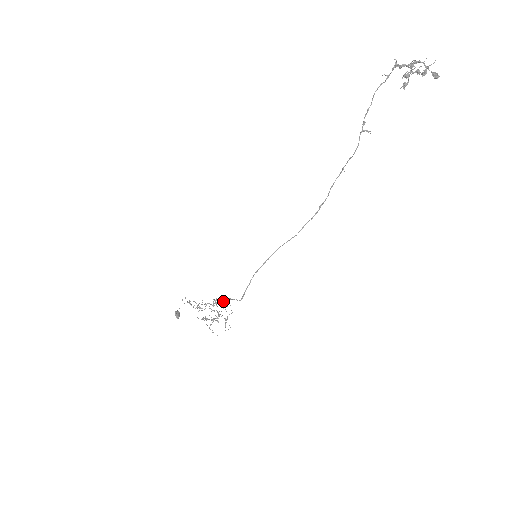
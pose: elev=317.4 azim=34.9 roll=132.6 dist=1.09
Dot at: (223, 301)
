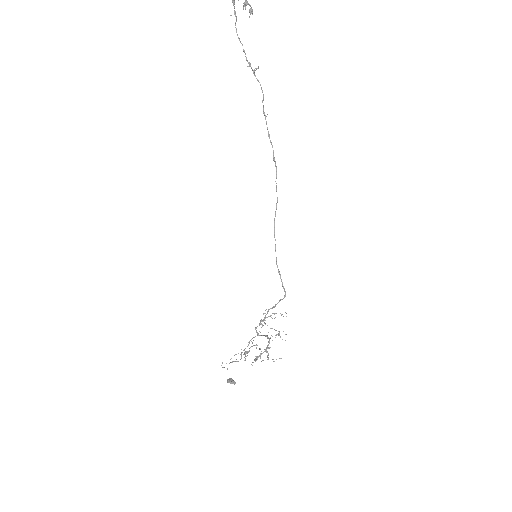
Dot at: (268, 316)
